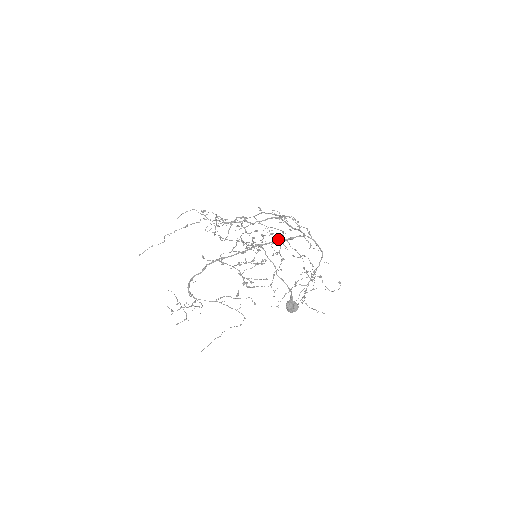
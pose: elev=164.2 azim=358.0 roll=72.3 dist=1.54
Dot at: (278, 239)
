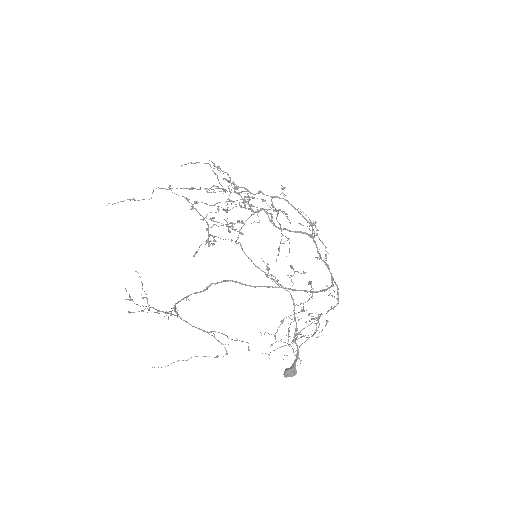
Dot at: (309, 283)
